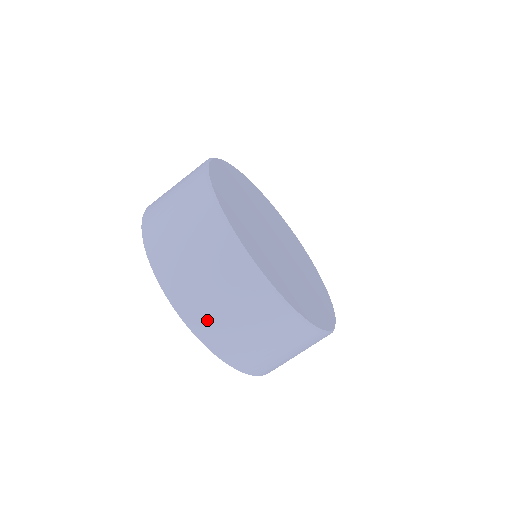
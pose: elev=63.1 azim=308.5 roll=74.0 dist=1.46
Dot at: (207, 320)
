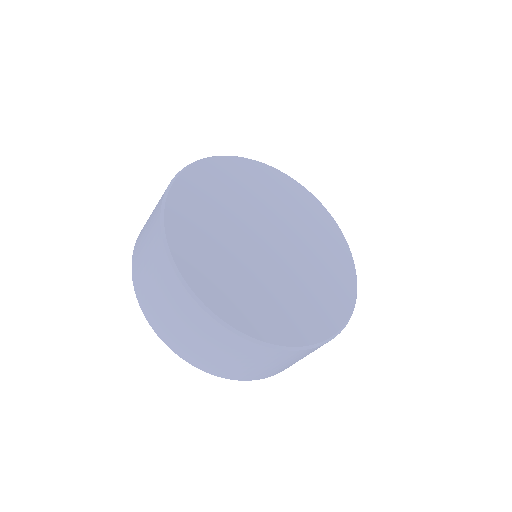
Dot at: (267, 374)
